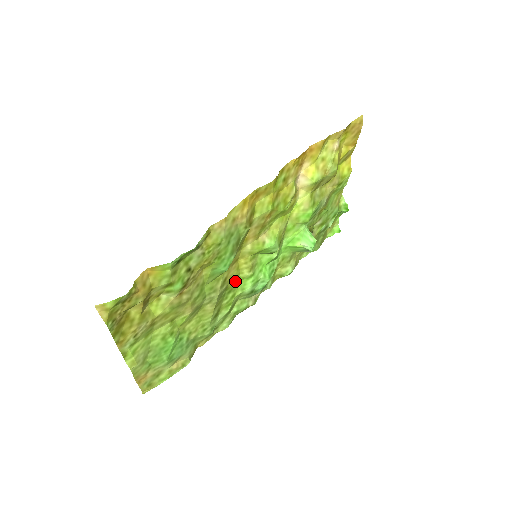
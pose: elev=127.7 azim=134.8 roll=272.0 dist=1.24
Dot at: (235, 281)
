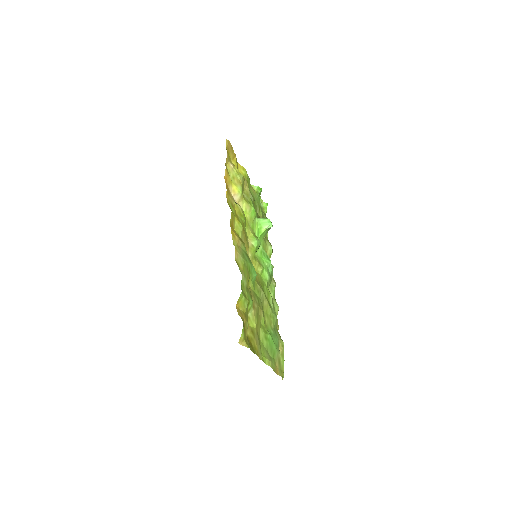
Dot at: (260, 279)
